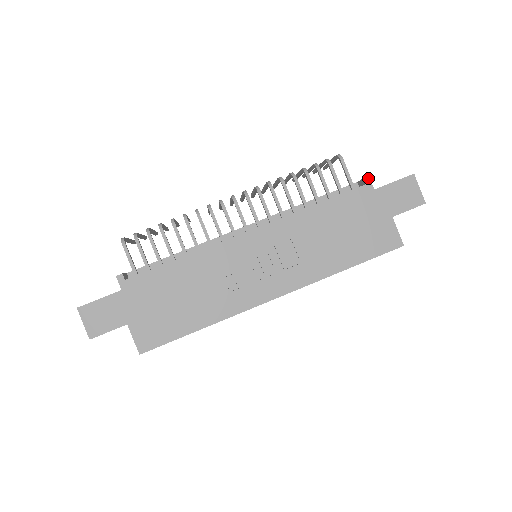
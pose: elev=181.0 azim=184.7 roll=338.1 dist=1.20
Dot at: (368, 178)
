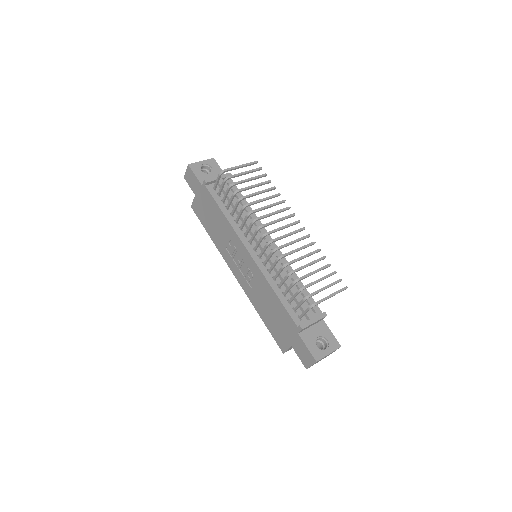
Dot at: (301, 329)
